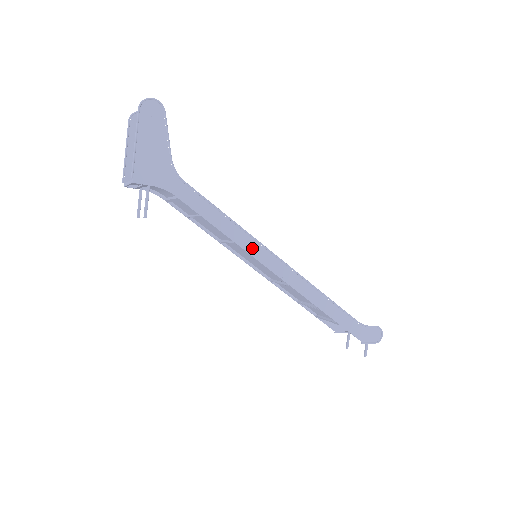
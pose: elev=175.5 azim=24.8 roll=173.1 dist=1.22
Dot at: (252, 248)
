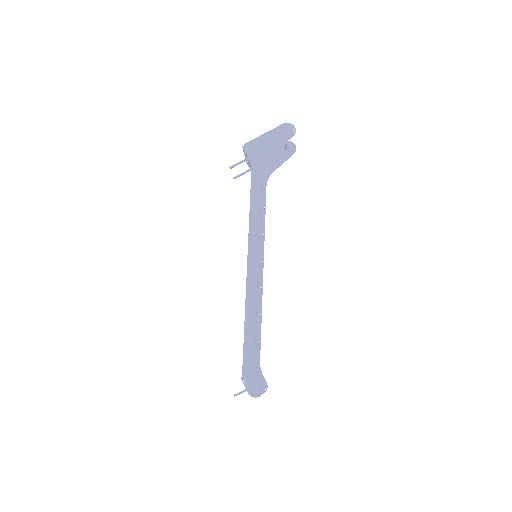
Dot at: (253, 237)
